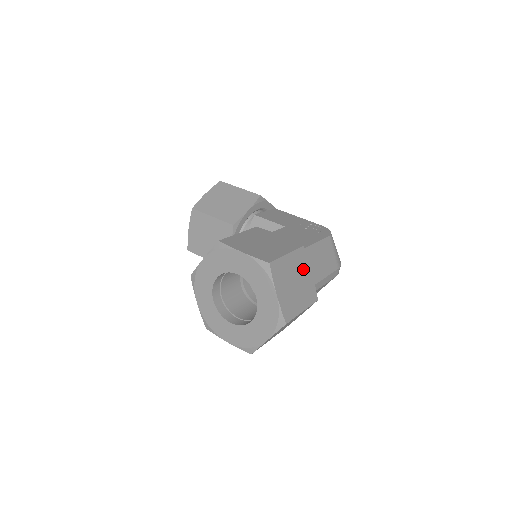
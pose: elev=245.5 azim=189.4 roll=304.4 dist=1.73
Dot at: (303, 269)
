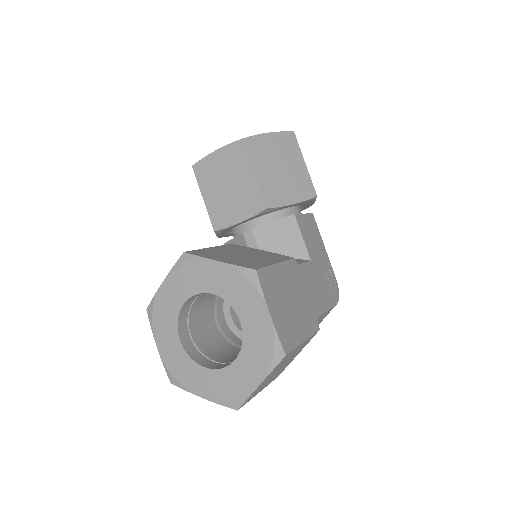
Dot at: (298, 352)
